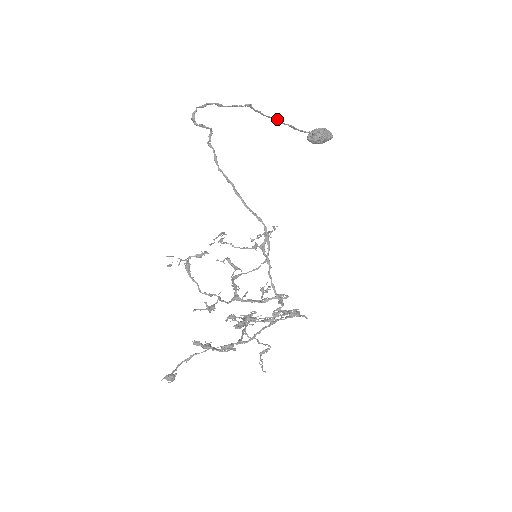
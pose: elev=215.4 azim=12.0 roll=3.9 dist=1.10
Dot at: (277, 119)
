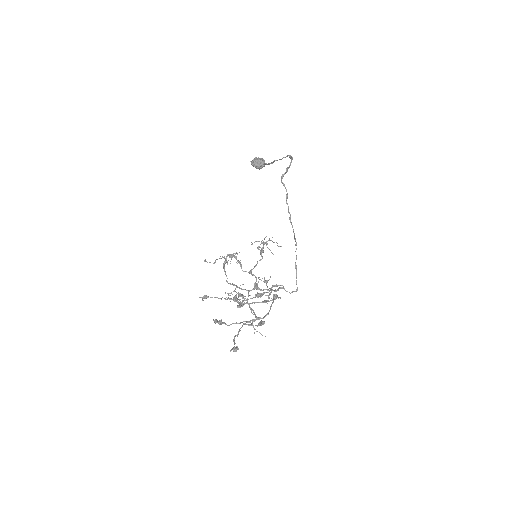
Dot at: occluded
